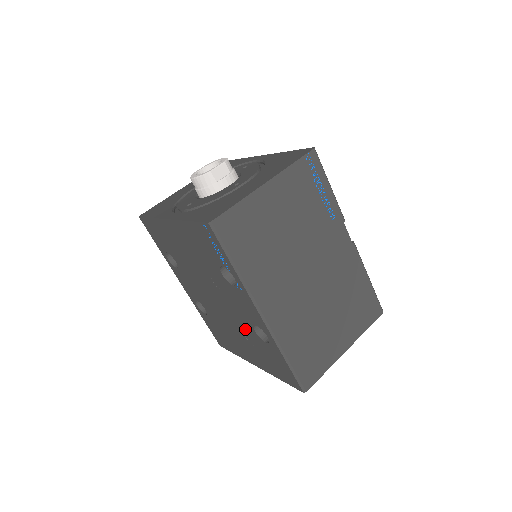
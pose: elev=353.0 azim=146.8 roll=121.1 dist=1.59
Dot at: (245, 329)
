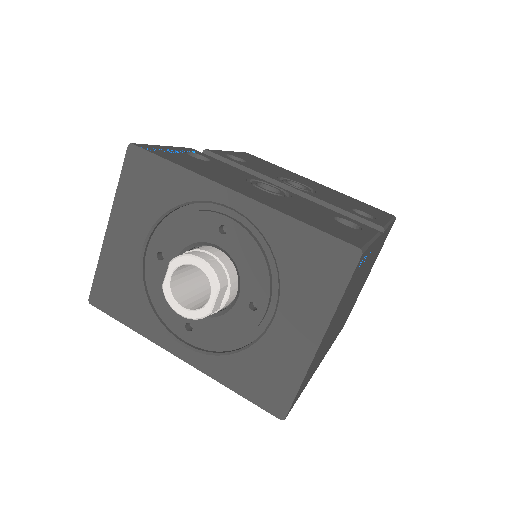
Dot at: occluded
